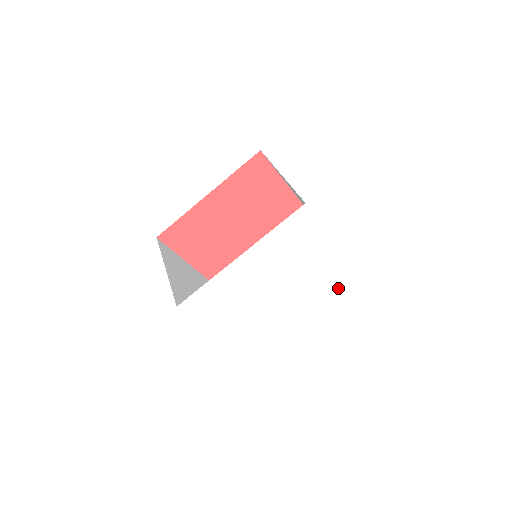
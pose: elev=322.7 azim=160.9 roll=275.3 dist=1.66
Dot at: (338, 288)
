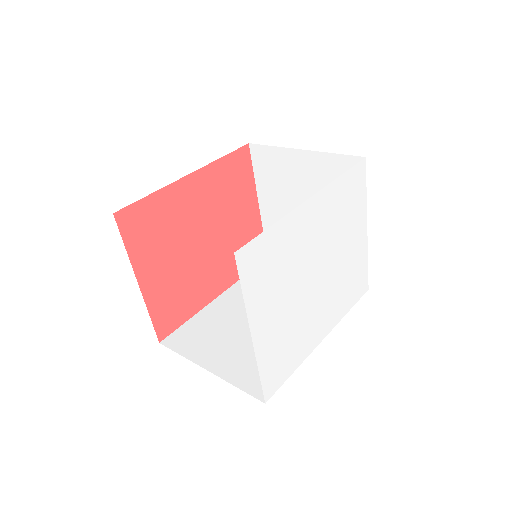
Dot at: (353, 300)
